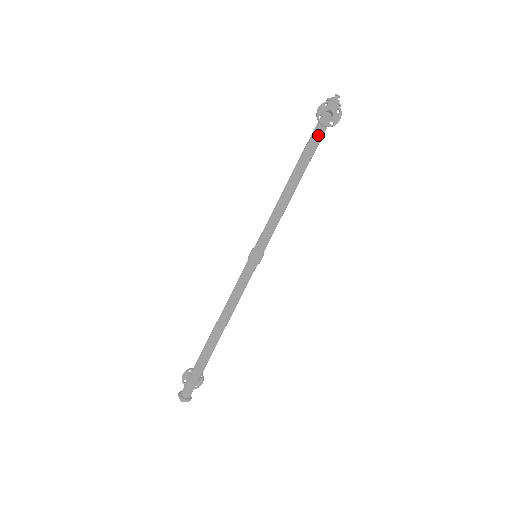
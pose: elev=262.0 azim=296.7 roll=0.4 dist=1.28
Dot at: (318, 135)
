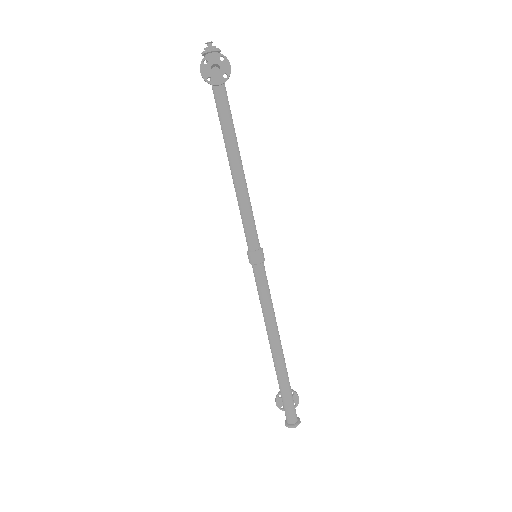
Dot at: (222, 97)
